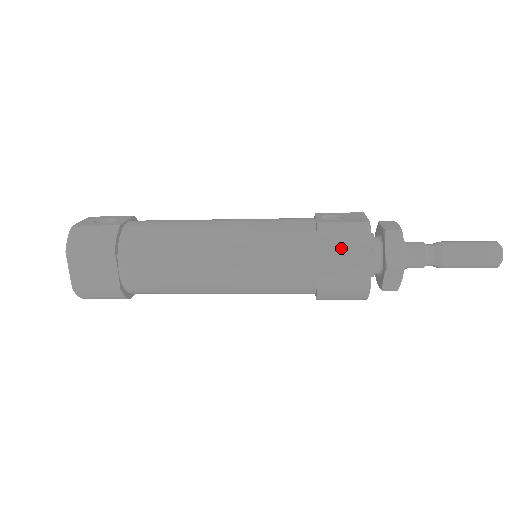
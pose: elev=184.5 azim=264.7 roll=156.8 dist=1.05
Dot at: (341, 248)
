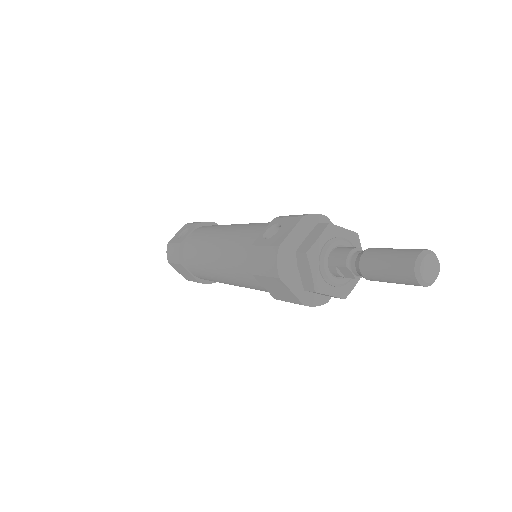
Dot at: (263, 275)
